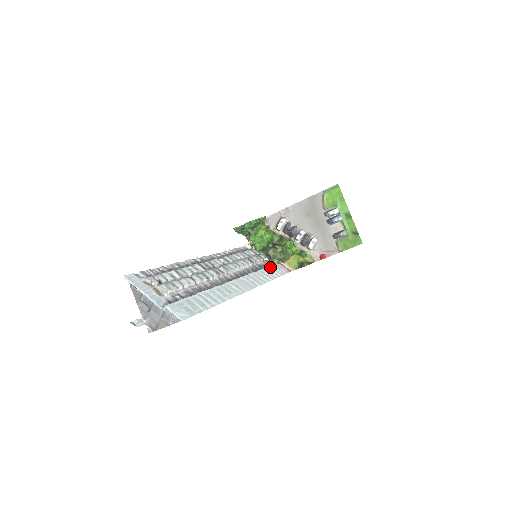
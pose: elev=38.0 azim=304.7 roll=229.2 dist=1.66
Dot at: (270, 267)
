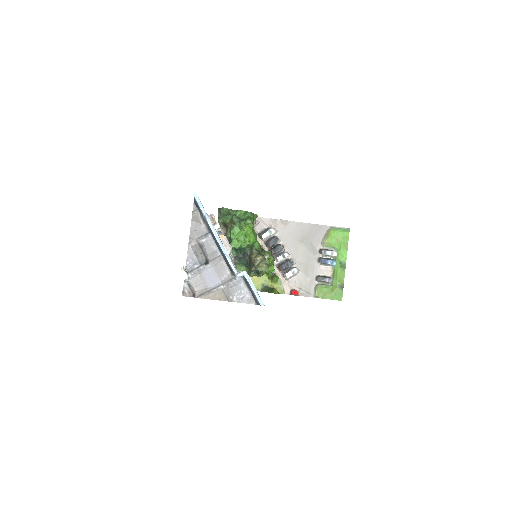
Dot at: occluded
